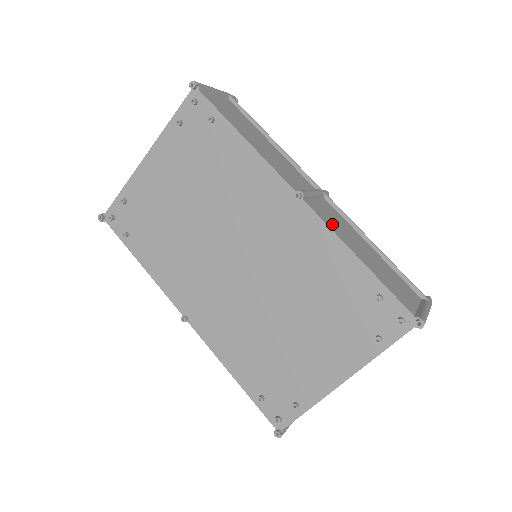
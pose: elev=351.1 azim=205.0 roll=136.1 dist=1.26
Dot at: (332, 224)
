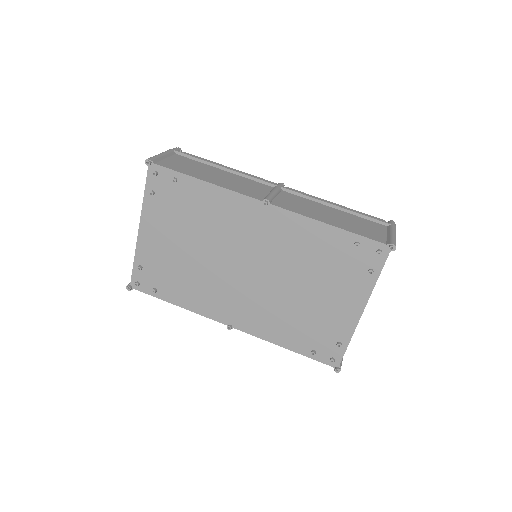
Dot at: (299, 210)
